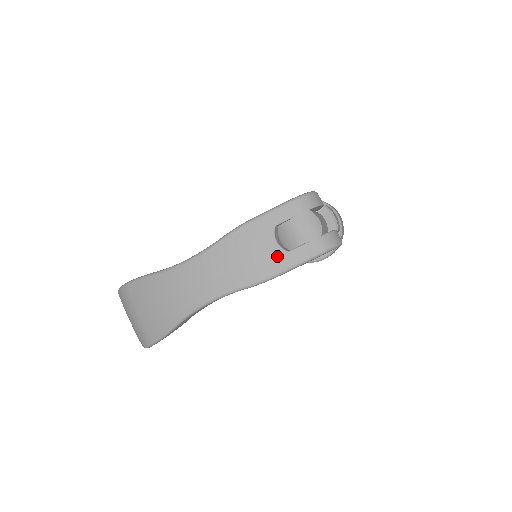
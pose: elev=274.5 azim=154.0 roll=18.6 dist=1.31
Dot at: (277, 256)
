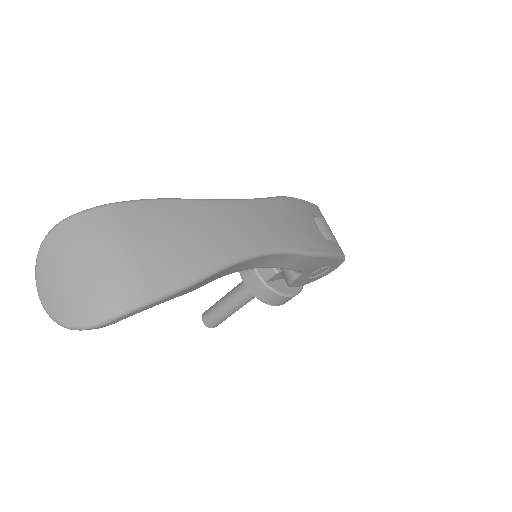
Dot at: (321, 237)
